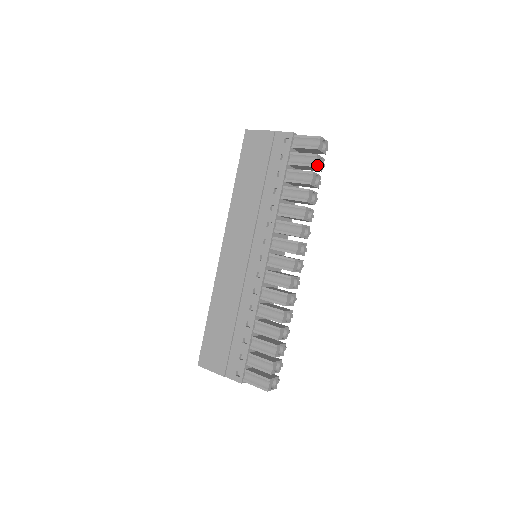
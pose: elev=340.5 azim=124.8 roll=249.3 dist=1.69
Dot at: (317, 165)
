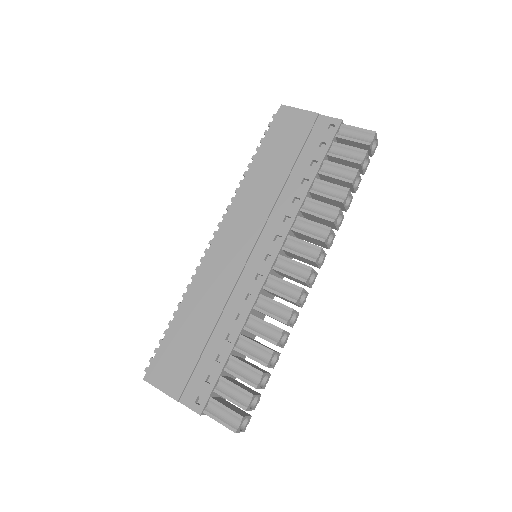
Dot at: occluded
